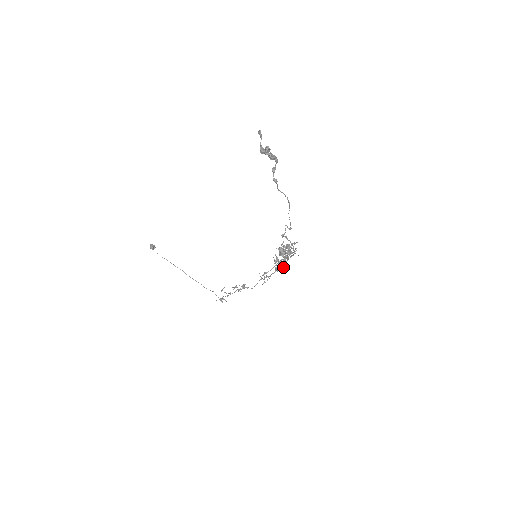
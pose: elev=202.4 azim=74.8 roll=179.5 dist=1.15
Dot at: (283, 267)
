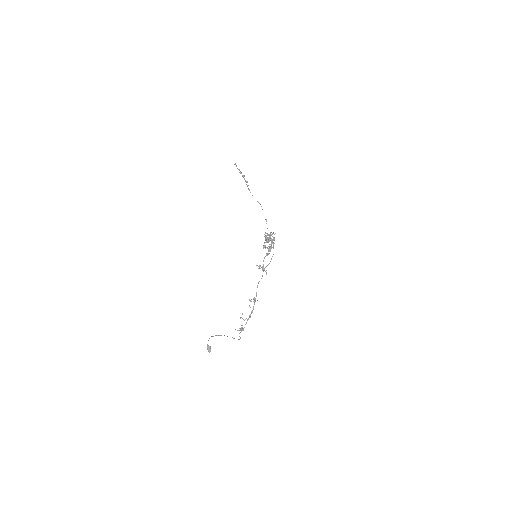
Dot at: occluded
